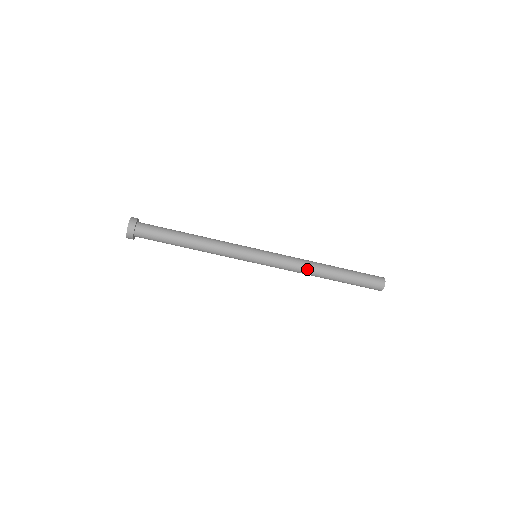
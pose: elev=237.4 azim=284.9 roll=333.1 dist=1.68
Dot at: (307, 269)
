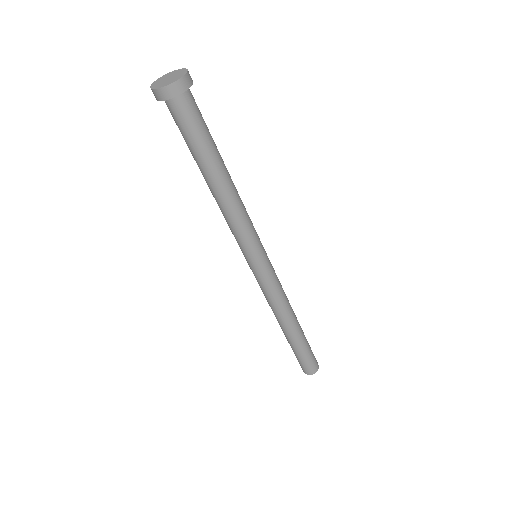
Dot at: (276, 313)
